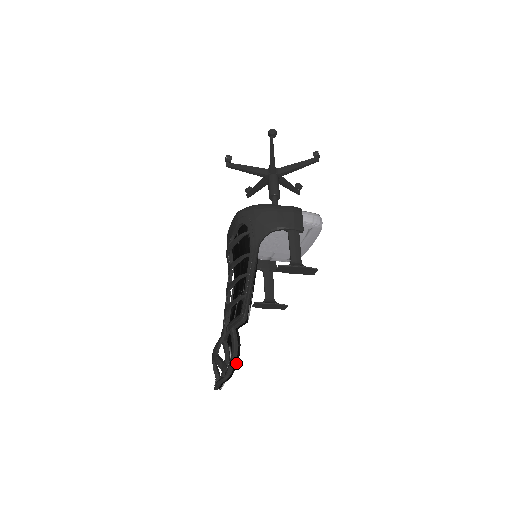
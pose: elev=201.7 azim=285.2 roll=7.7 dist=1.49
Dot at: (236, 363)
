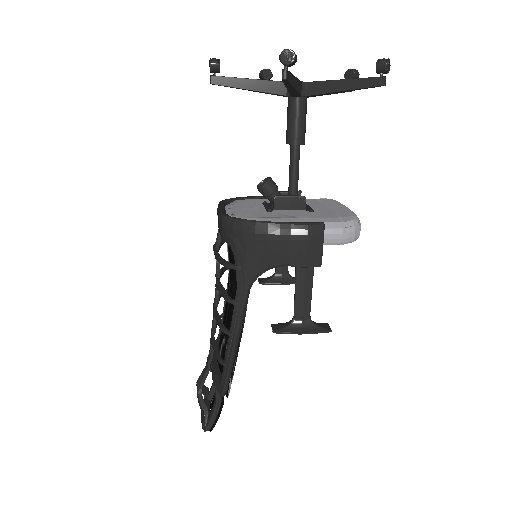
Dot at: (219, 415)
